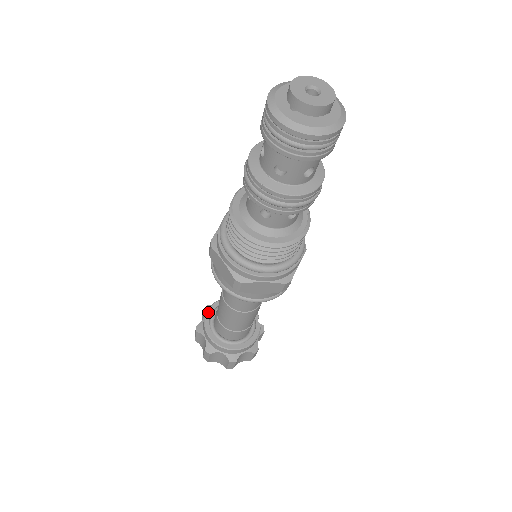
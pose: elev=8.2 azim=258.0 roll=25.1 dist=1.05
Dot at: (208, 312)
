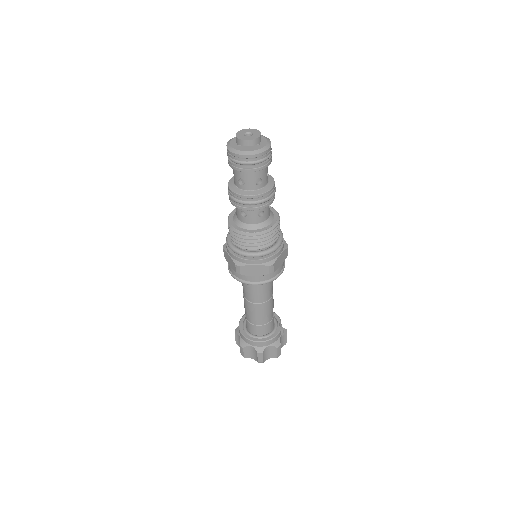
Dot at: (242, 318)
